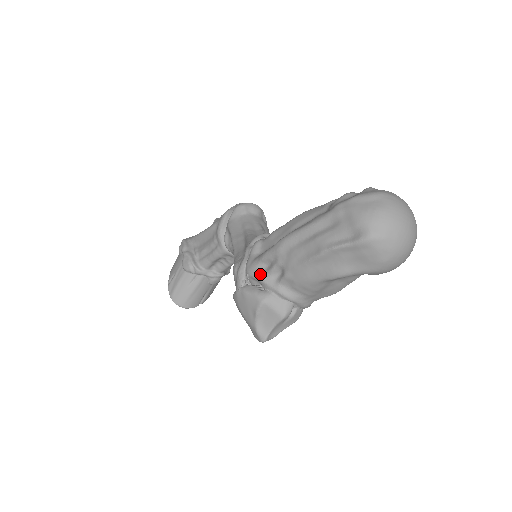
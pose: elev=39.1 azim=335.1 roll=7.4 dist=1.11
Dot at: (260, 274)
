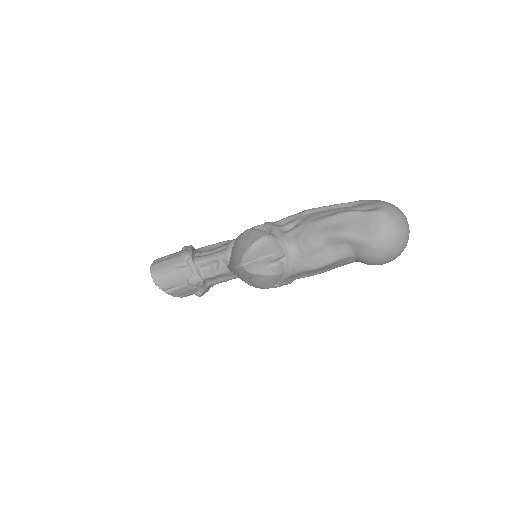
Dot at: (275, 225)
